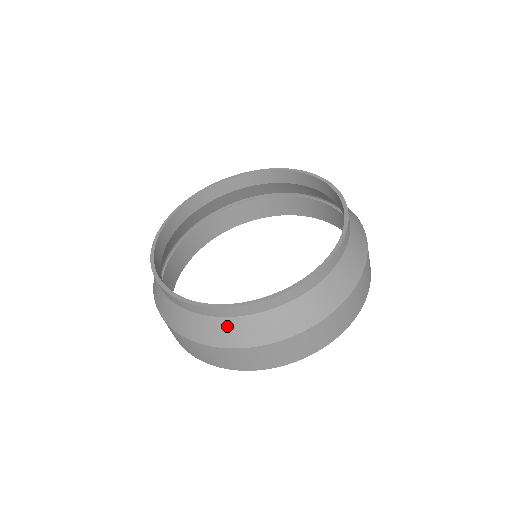
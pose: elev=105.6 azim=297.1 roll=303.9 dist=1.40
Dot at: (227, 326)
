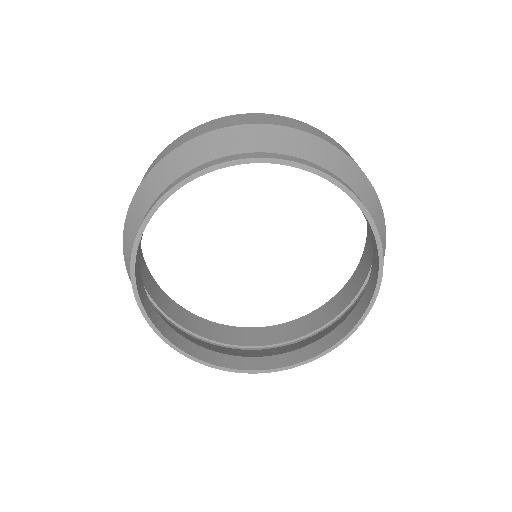
Dot at: occluded
